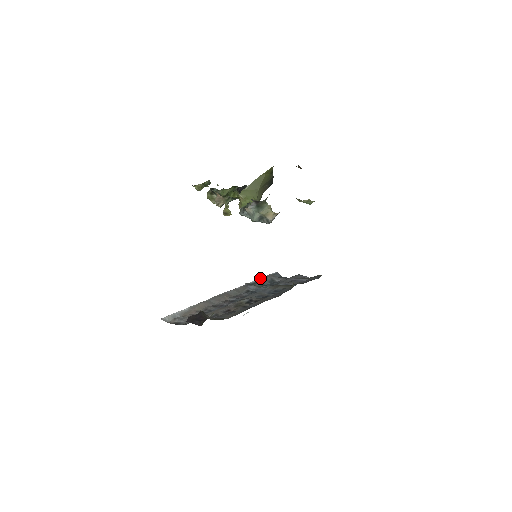
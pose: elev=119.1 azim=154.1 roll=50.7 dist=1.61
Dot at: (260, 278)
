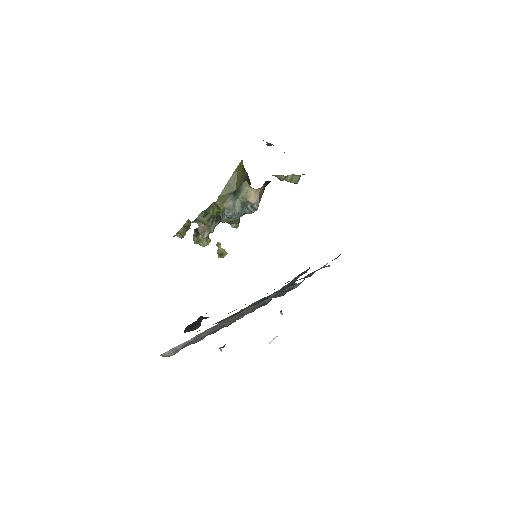
Dot at: (275, 293)
